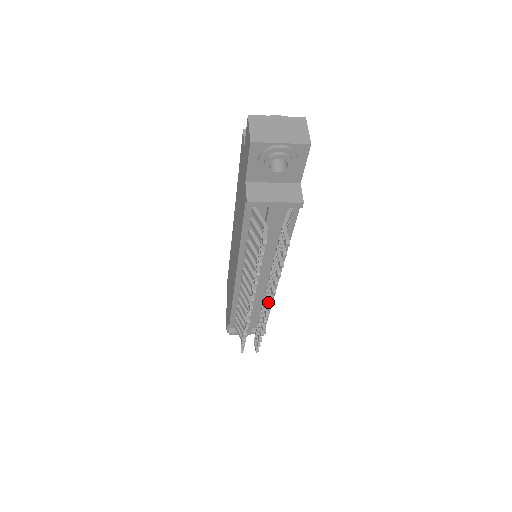
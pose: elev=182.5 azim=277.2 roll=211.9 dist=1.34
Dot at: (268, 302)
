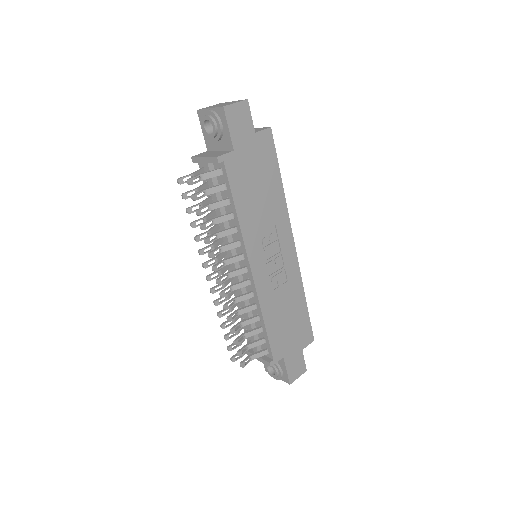
Dot at: (220, 277)
